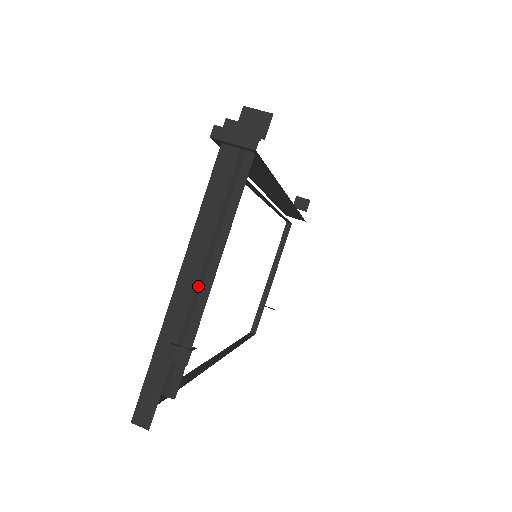
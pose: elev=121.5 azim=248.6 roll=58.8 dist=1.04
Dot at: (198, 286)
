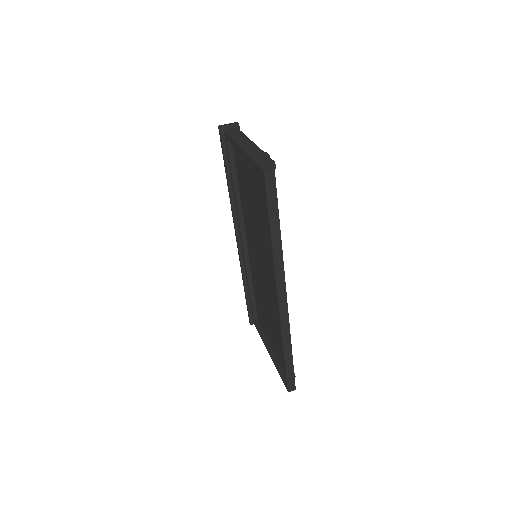
Dot at: (251, 146)
